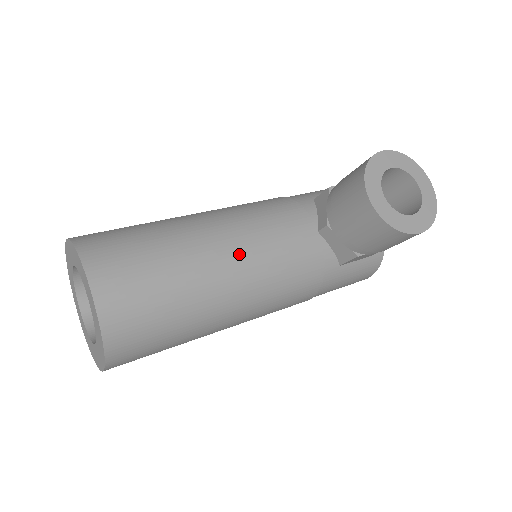
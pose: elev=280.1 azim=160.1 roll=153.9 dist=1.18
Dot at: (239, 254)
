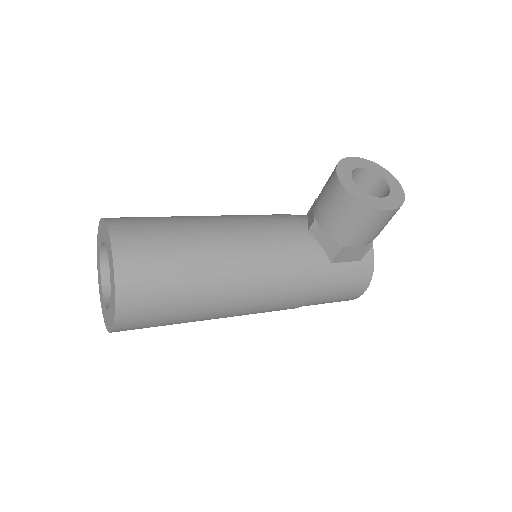
Dot at: (236, 235)
